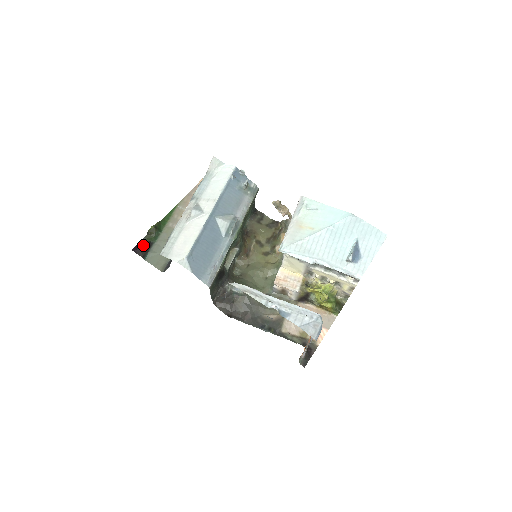
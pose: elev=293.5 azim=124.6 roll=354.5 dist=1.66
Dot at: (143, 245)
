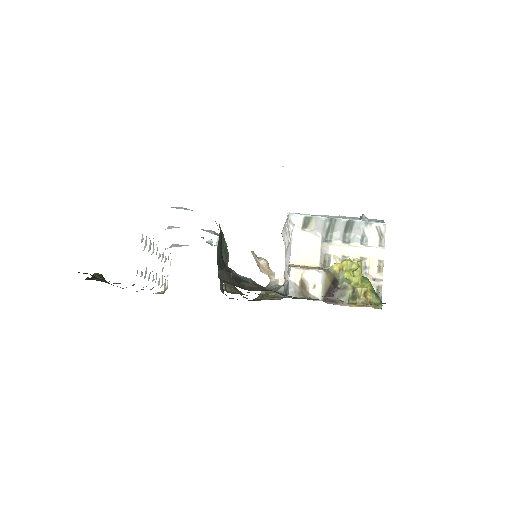
Dot at: occluded
